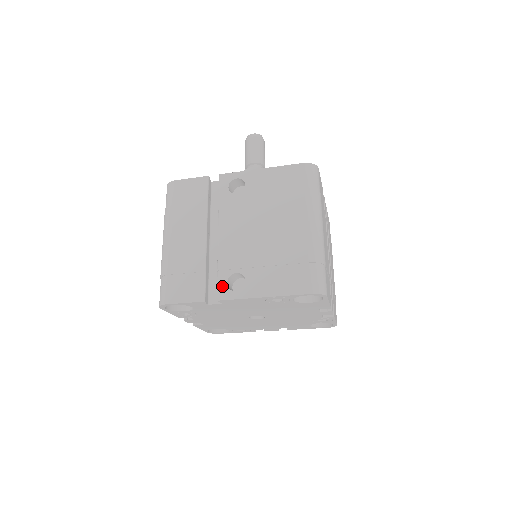
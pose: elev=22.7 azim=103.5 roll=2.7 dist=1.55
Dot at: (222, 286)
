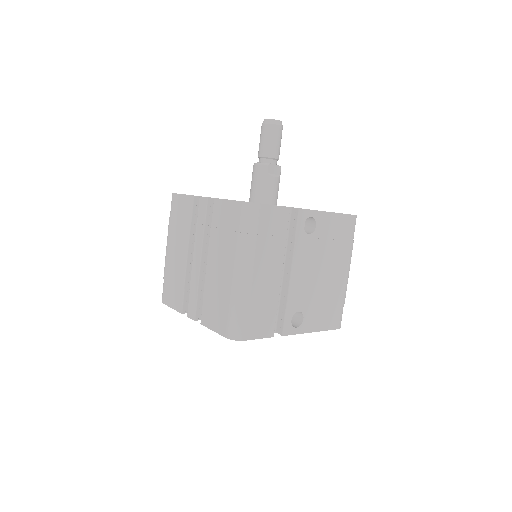
Dot at: (288, 323)
